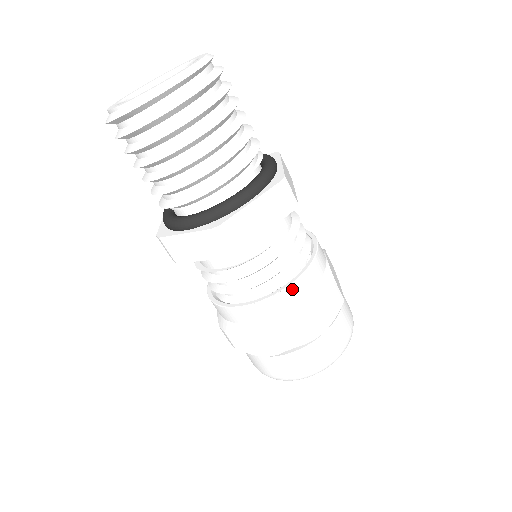
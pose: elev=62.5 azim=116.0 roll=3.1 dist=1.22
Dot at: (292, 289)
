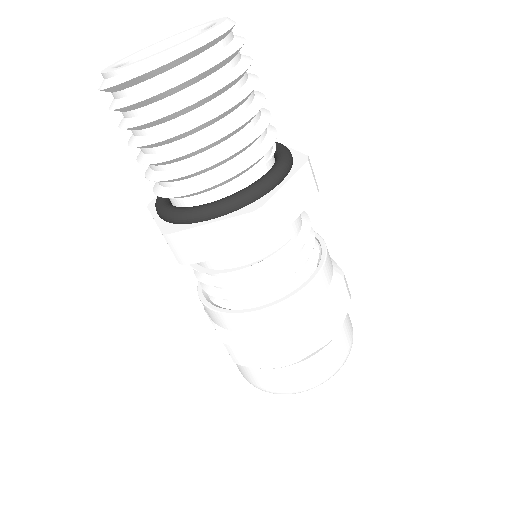
Dot at: (316, 282)
